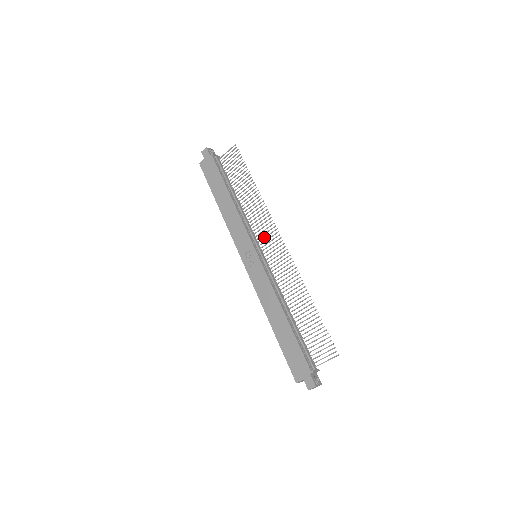
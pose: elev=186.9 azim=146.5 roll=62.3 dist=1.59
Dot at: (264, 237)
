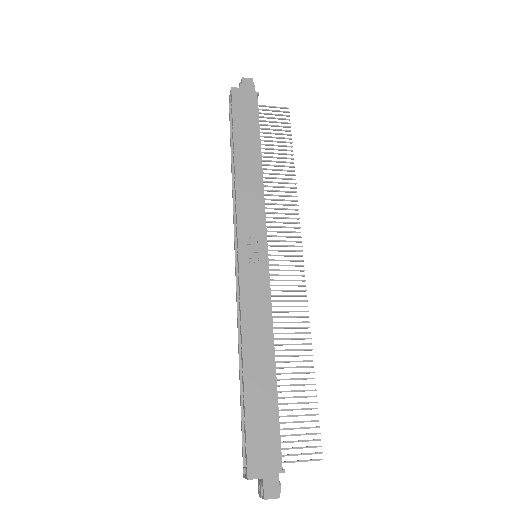
Dot at: (278, 240)
